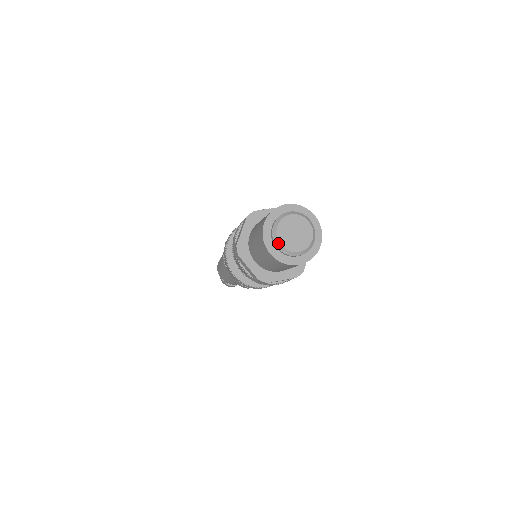
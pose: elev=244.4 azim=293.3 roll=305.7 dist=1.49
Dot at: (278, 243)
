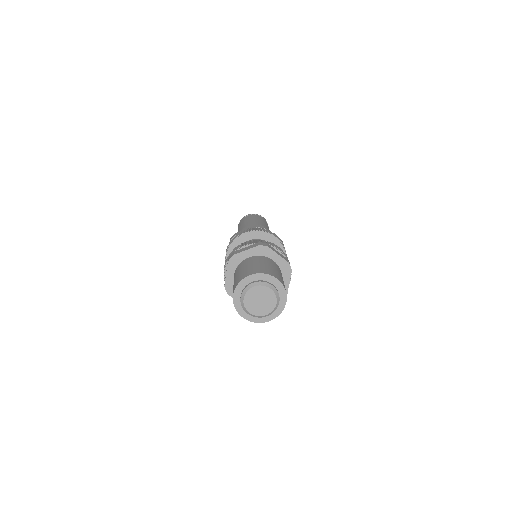
Dot at: (247, 312)
